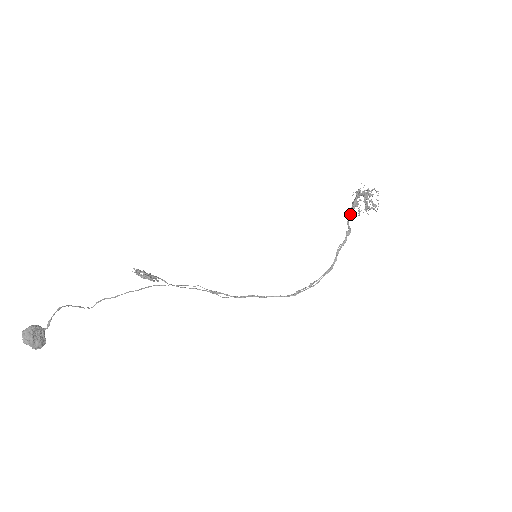
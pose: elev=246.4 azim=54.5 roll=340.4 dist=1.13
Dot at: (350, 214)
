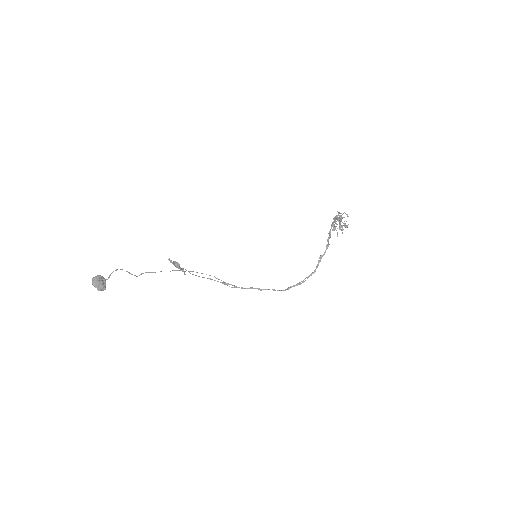
Dot at: (330, 234)
